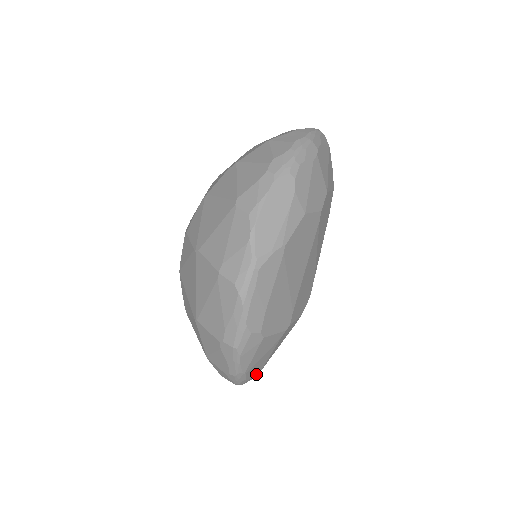
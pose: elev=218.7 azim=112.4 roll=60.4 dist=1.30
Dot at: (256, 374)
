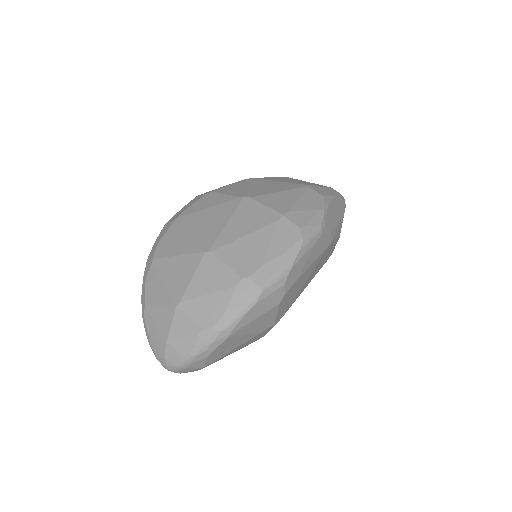
Dot at: (209, 361)
